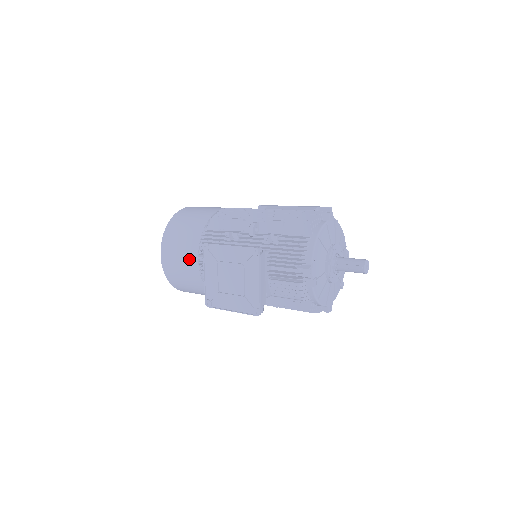
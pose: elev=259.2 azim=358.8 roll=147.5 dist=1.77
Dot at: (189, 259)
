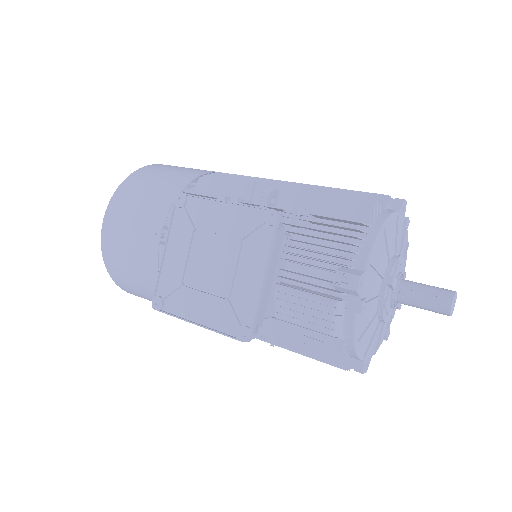
Dot at: (147, 230)
